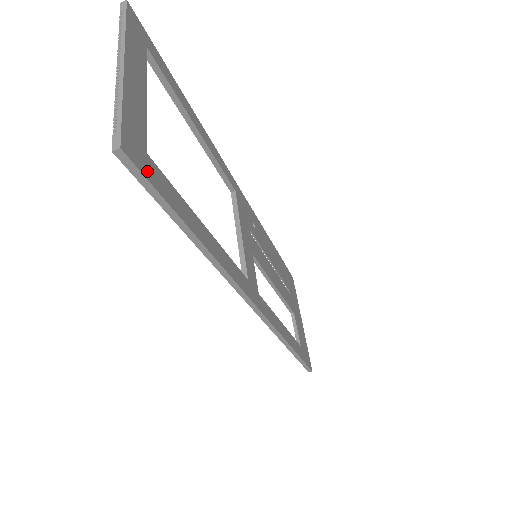
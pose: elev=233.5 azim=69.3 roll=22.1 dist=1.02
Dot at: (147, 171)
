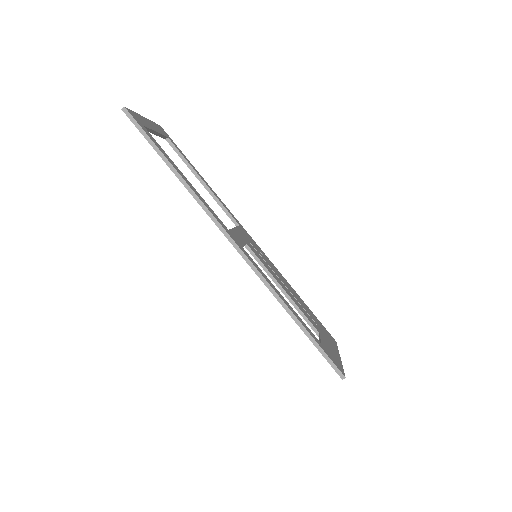
Dot at: (140, 124)
